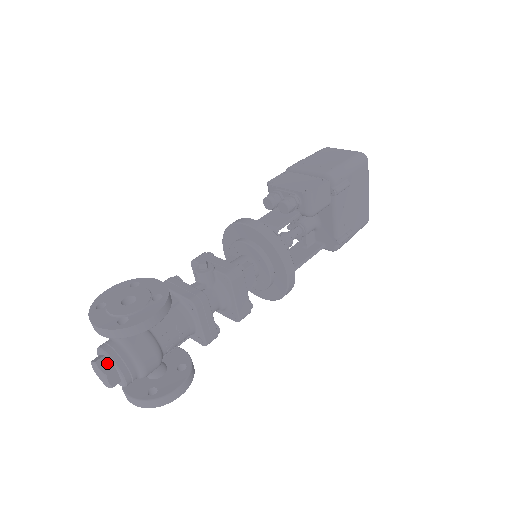
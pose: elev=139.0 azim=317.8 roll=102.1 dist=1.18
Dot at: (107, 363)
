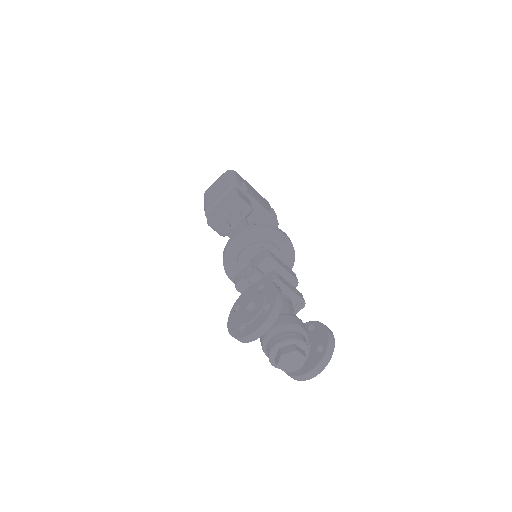
Dot at: (287, 347)
